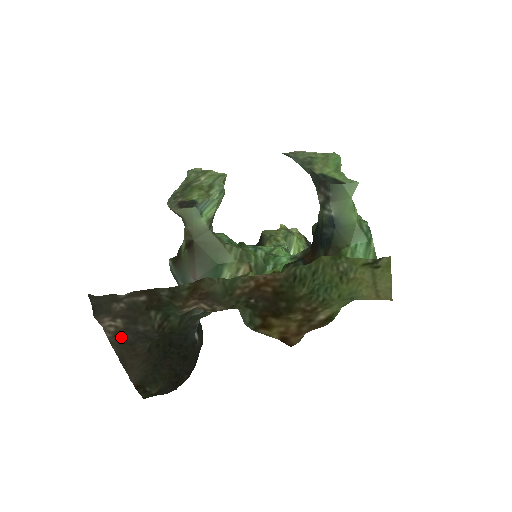
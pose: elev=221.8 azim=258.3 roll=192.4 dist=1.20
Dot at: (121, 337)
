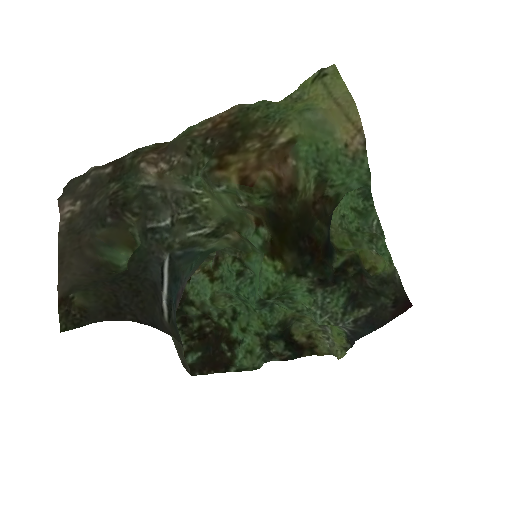
Dot at: (73, 225)
